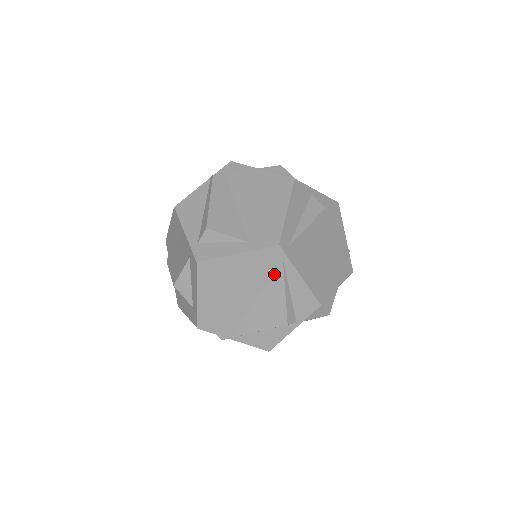
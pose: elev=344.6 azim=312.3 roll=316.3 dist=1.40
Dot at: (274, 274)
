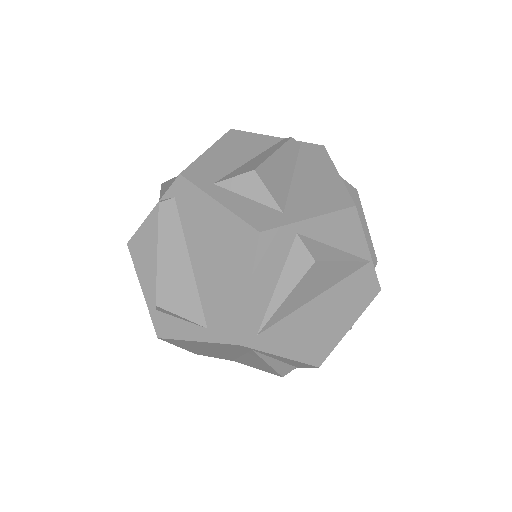
Dot at: (249, 352)
